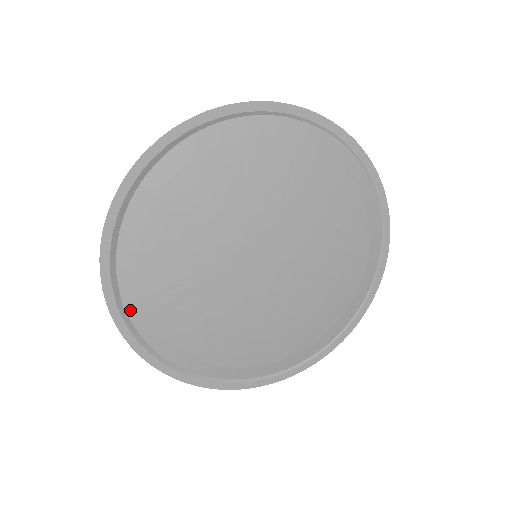
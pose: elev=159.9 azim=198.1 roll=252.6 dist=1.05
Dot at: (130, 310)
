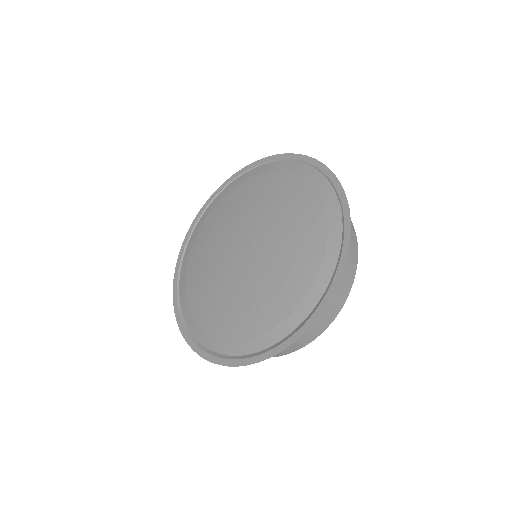
Dot at: (181, 290)
